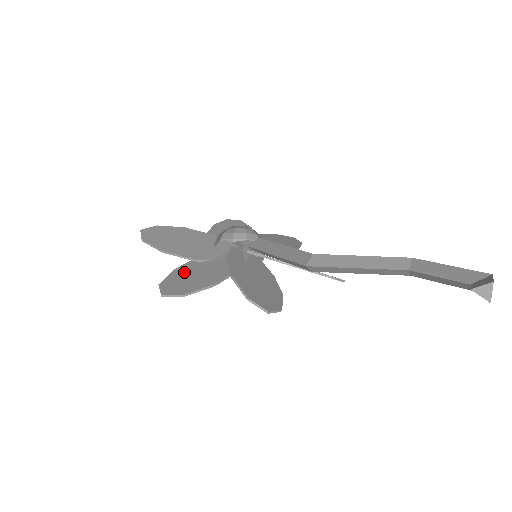
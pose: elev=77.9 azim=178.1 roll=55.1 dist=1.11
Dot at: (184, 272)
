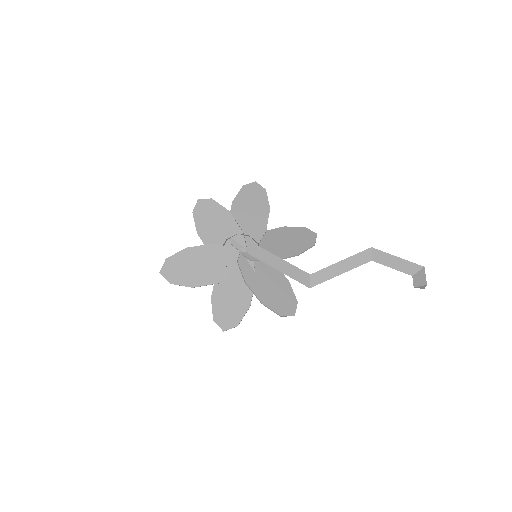
Dot at: (220, 300)
